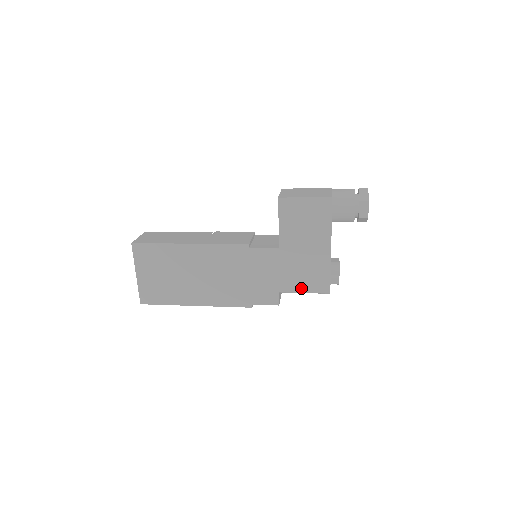
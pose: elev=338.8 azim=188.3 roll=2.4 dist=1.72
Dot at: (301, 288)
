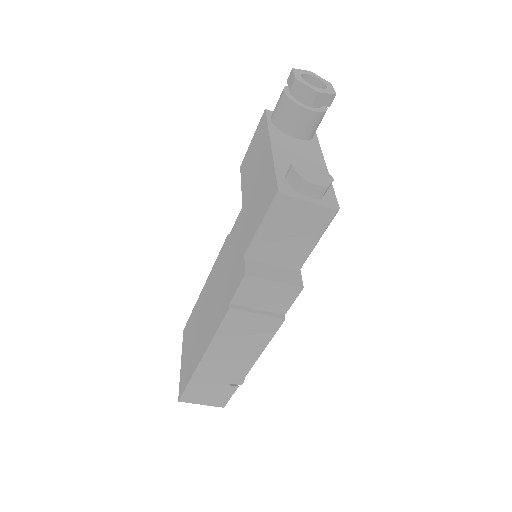
Dot at: (258, 224)
